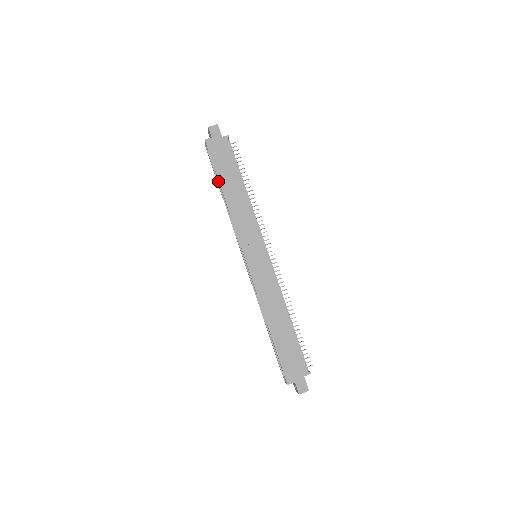
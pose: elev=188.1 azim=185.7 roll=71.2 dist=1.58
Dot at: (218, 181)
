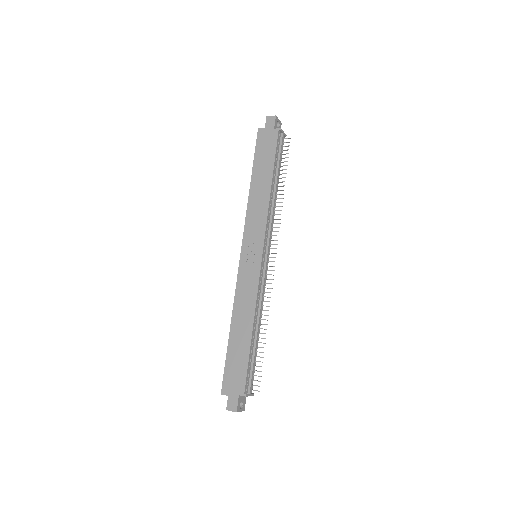
Dot at: occluded
